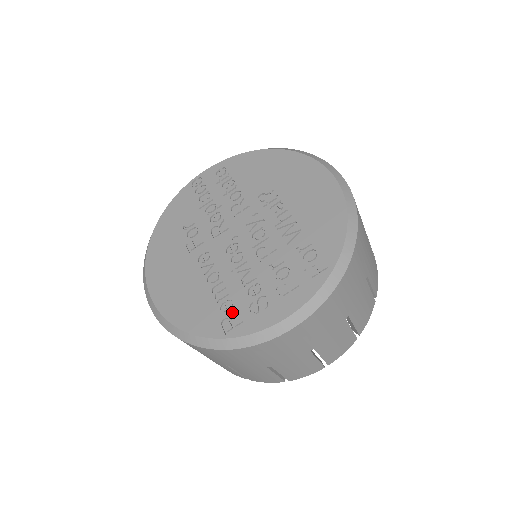
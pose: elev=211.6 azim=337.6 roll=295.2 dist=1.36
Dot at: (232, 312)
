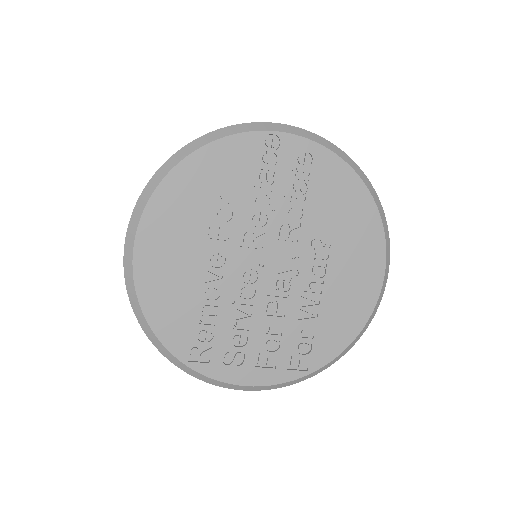
Dot at: (207, 345)
